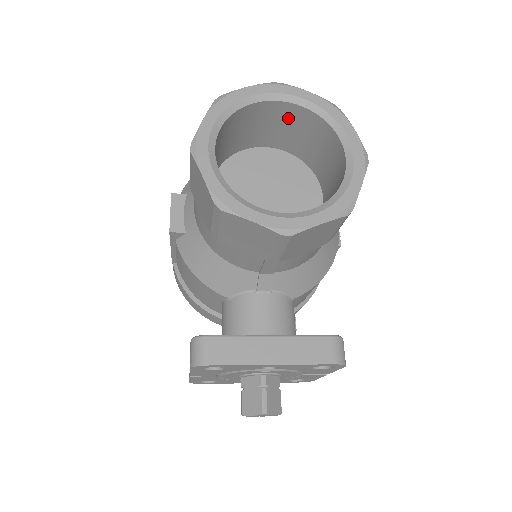
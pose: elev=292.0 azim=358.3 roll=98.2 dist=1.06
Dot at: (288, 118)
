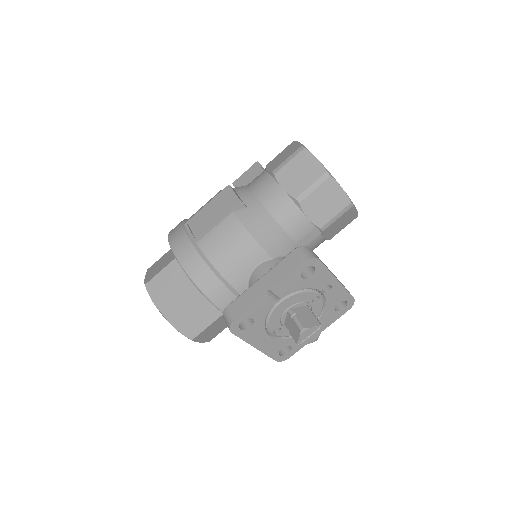
Dot at: occluded
